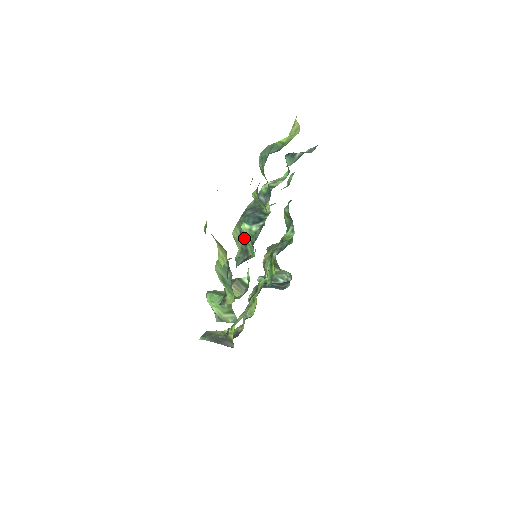
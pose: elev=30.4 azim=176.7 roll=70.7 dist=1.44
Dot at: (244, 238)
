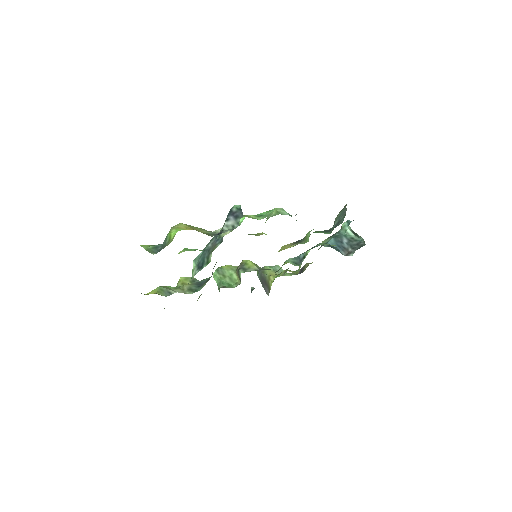
Dot at: occluded
